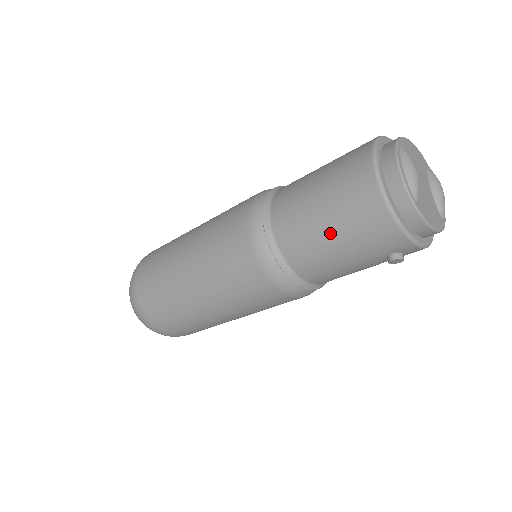
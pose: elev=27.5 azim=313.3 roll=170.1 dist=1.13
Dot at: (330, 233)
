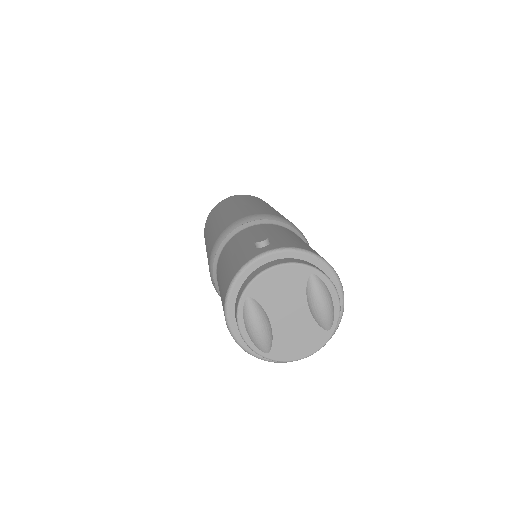
Dot at: occluded
